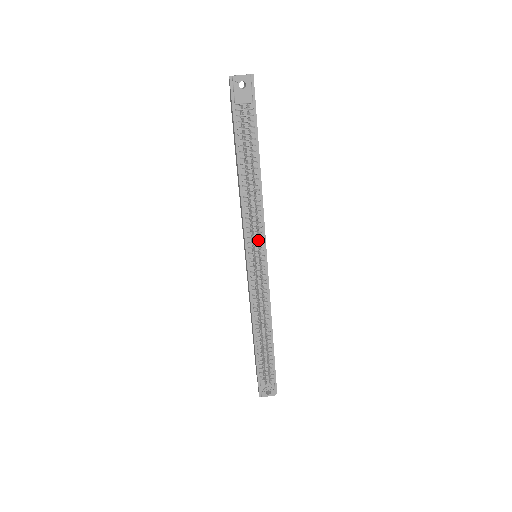
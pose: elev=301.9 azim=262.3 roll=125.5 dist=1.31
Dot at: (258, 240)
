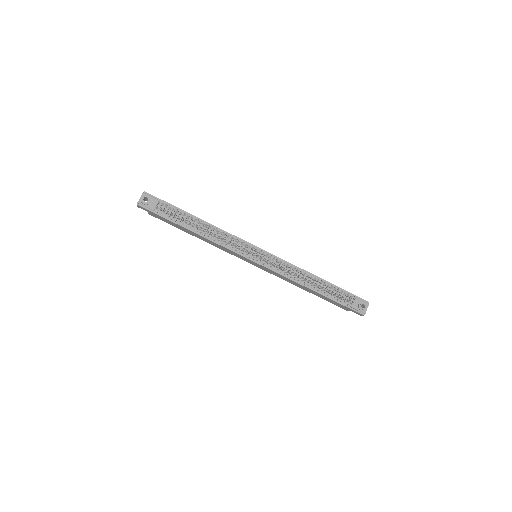
Dot at: (244, 246)
